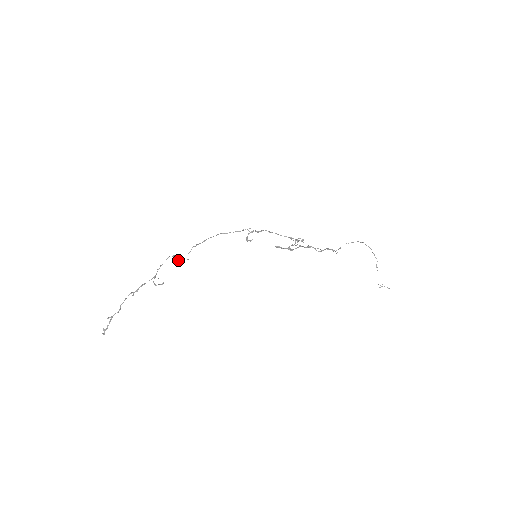
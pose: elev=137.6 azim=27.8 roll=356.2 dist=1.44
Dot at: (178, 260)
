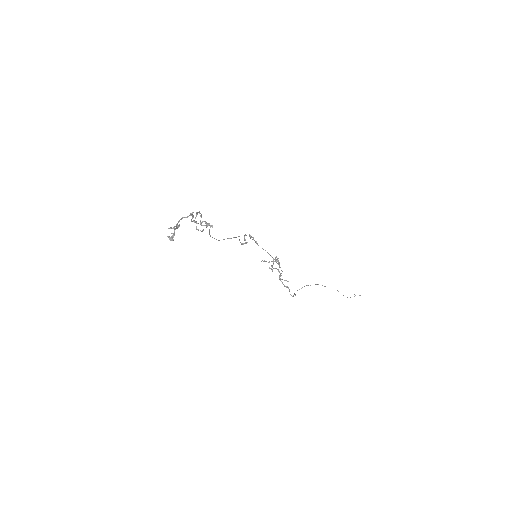
Dot at: (205, 222)
